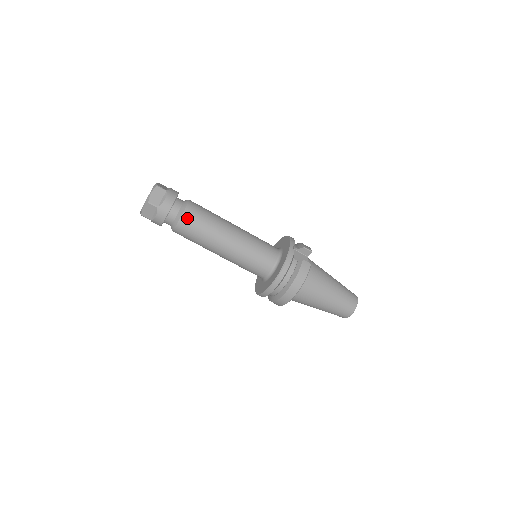
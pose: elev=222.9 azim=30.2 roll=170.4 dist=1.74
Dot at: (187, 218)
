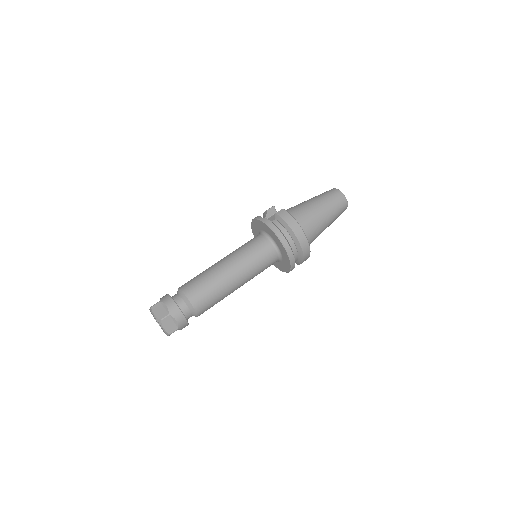
Dot at: (192, 294)
